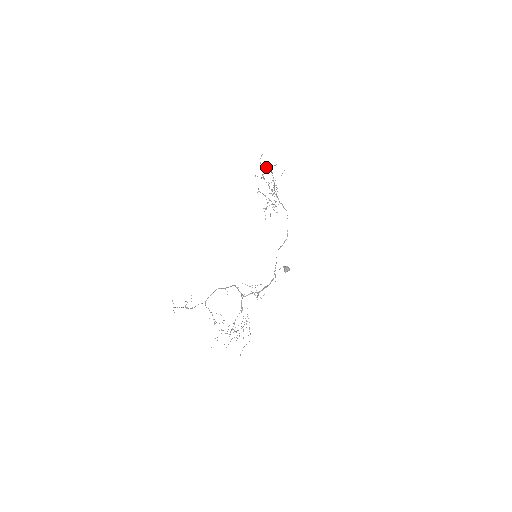
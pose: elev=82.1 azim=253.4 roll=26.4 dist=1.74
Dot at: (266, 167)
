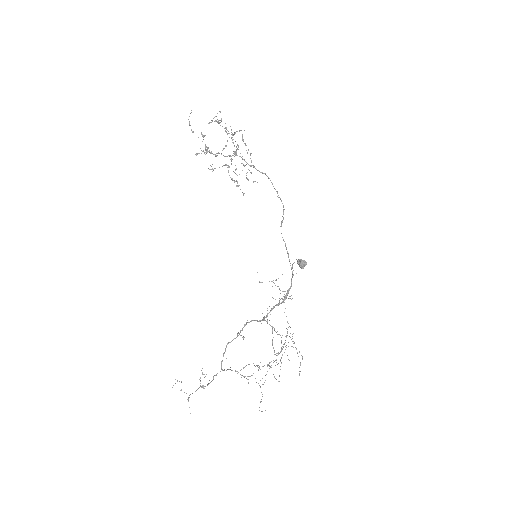
Dot at: occluded
